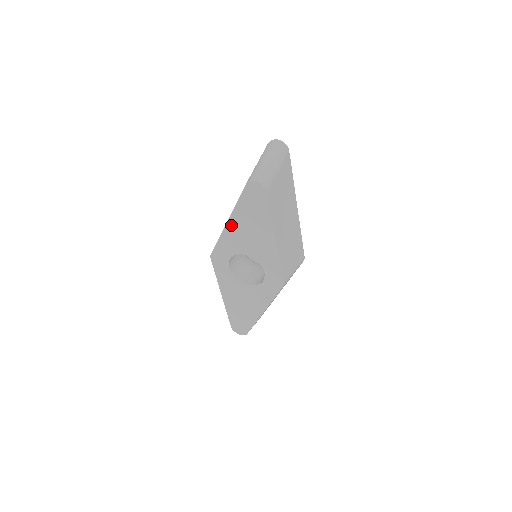
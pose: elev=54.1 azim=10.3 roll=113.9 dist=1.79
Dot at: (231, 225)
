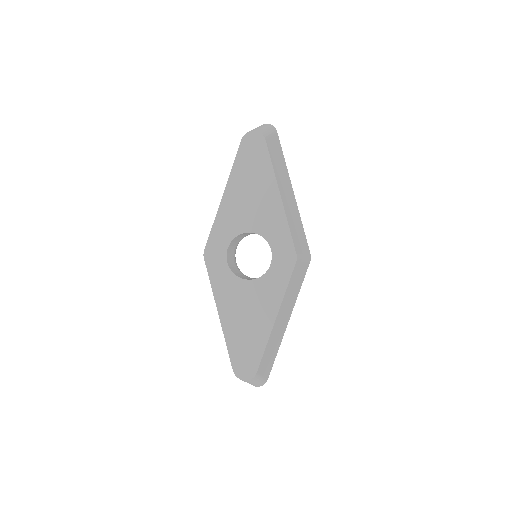
Dot at: (228, 197)
